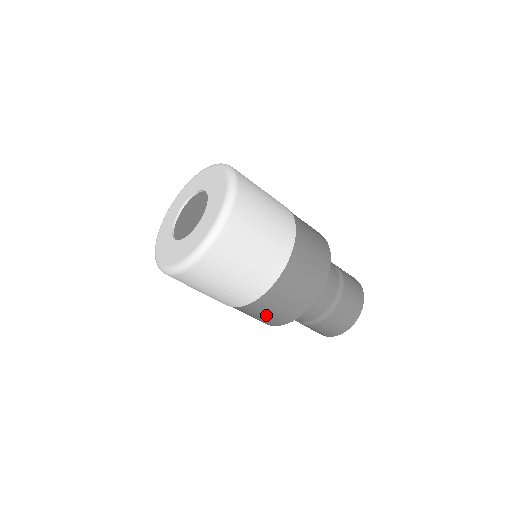
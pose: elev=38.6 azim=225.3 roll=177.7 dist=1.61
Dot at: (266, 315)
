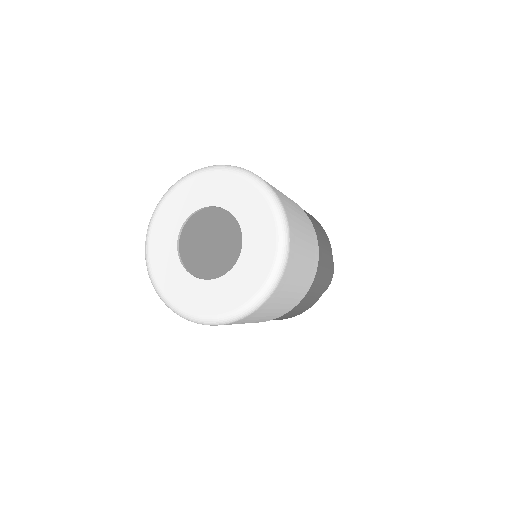
Dot at: occluded
